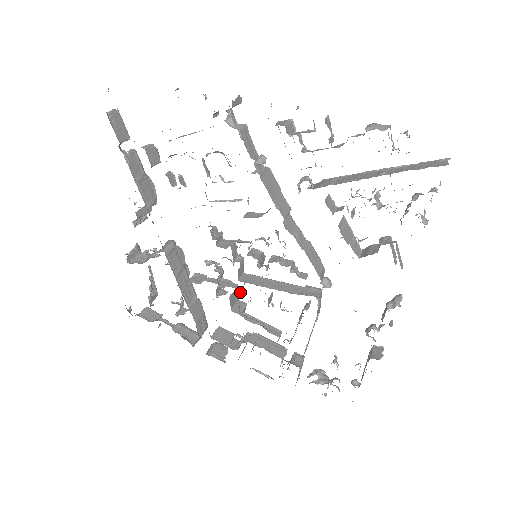
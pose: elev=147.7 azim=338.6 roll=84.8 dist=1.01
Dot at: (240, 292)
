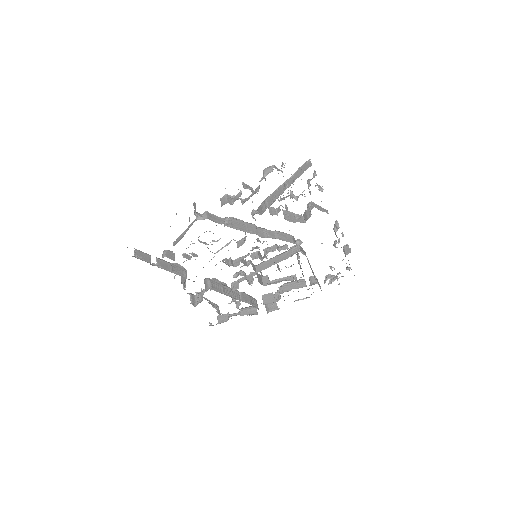
Dot at: (261, 275)
